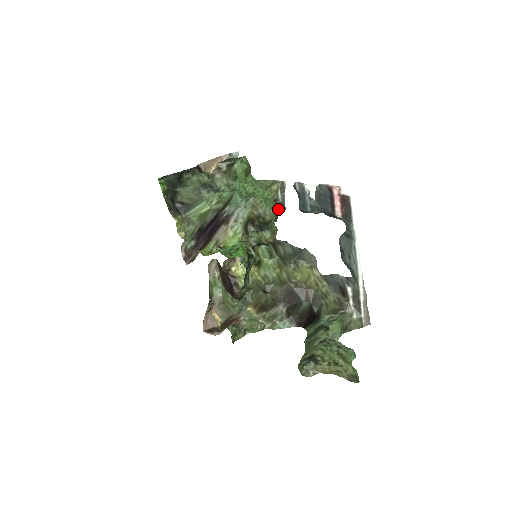
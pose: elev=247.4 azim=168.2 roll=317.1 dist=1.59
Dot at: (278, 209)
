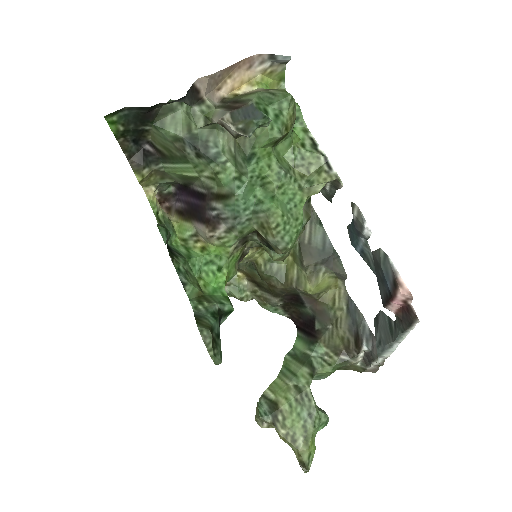
Dot at: (321, 192)
